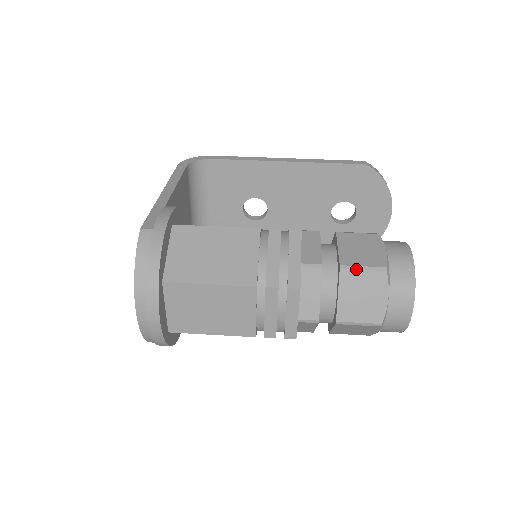
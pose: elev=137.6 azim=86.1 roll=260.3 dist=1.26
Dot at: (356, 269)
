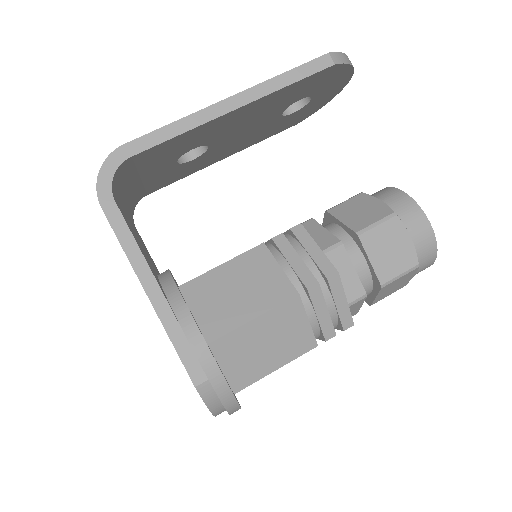
Dot at: (395, 280)
